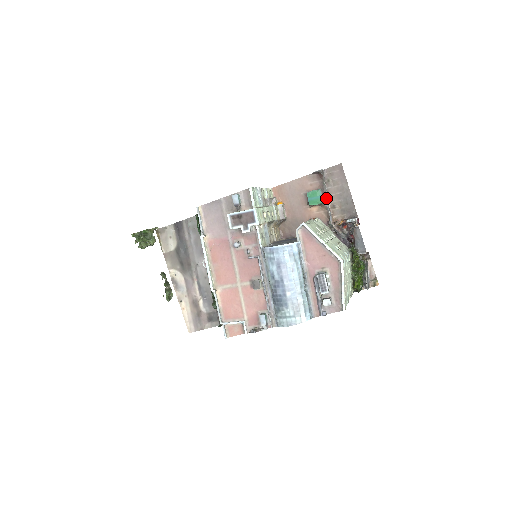
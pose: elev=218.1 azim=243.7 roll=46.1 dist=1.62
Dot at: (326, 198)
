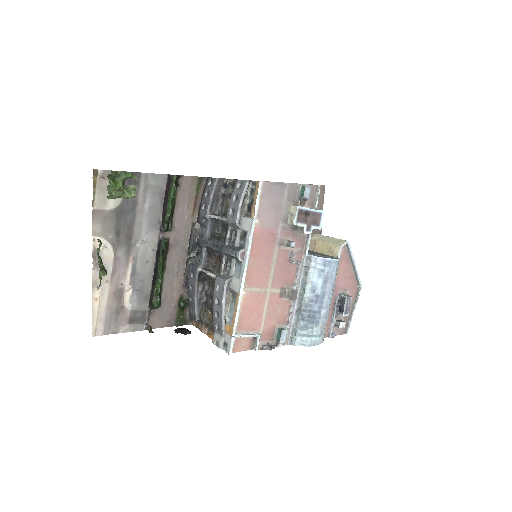
Dot at: occluded
